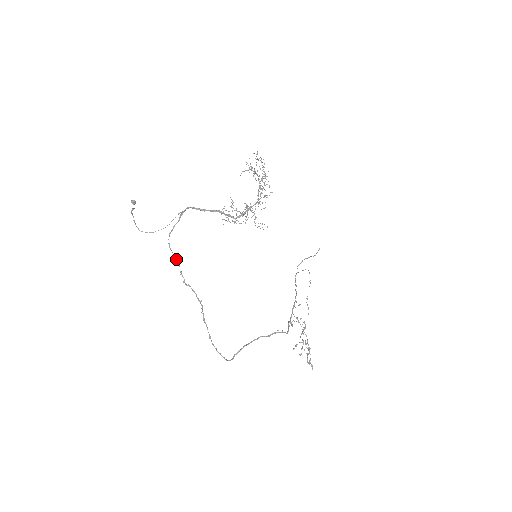
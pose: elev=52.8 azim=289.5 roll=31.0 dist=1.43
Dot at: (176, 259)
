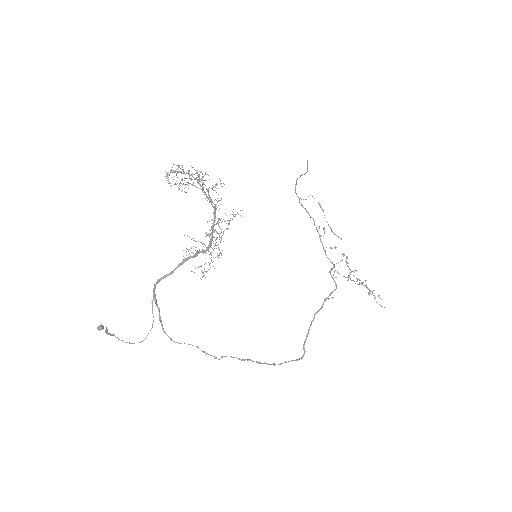
Dot at: occluded
